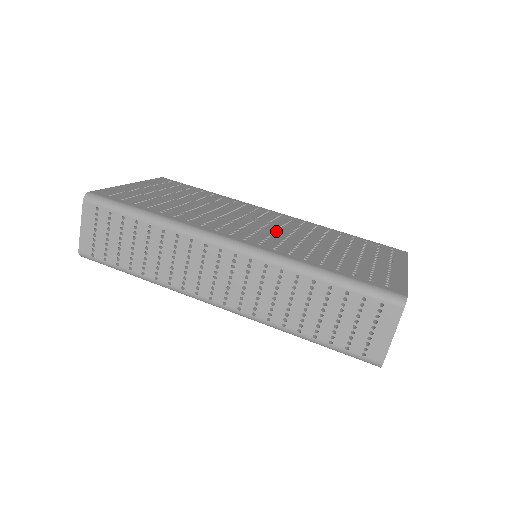
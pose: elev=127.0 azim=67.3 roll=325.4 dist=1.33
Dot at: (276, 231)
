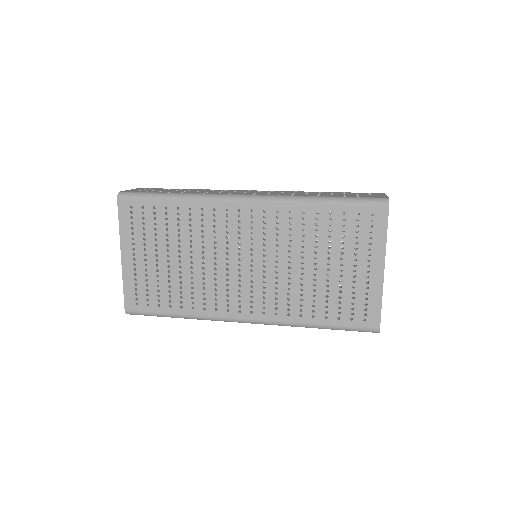
Dot at: occluded
